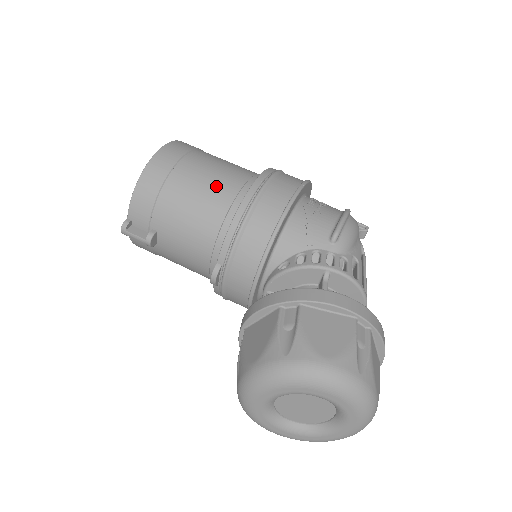
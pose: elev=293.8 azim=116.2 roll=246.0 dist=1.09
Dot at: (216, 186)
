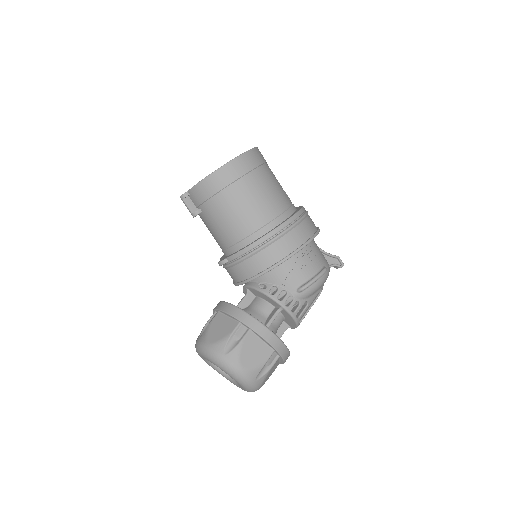
Dot at: (252, 213)
